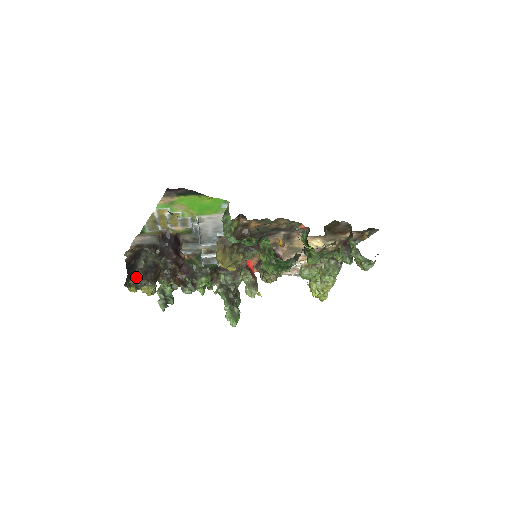
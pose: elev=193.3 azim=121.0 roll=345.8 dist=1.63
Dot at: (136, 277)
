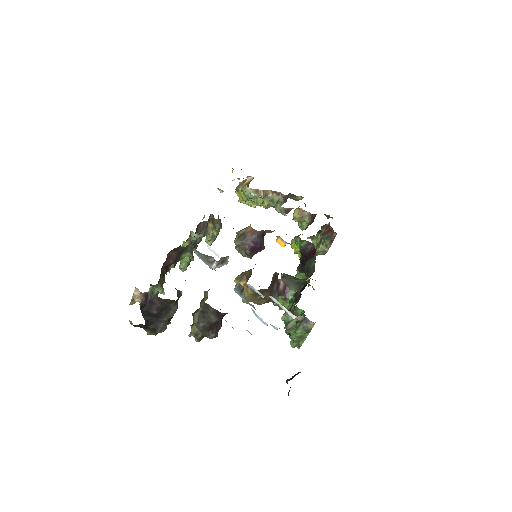
Dot at: (160, 332)
